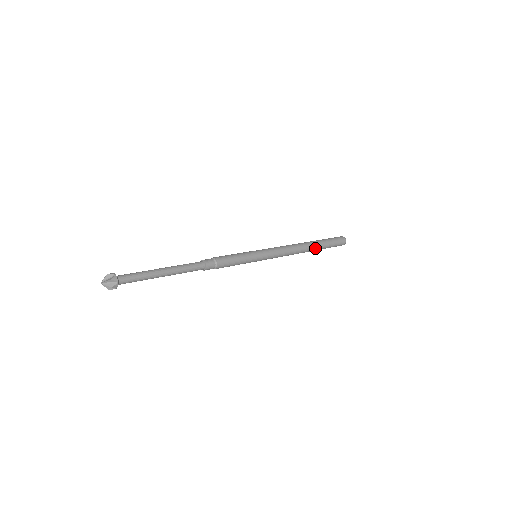
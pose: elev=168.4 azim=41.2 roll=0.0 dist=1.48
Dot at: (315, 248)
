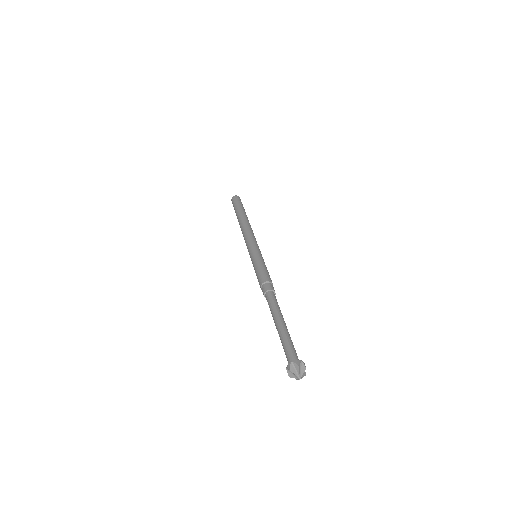
Dot at: occluded
